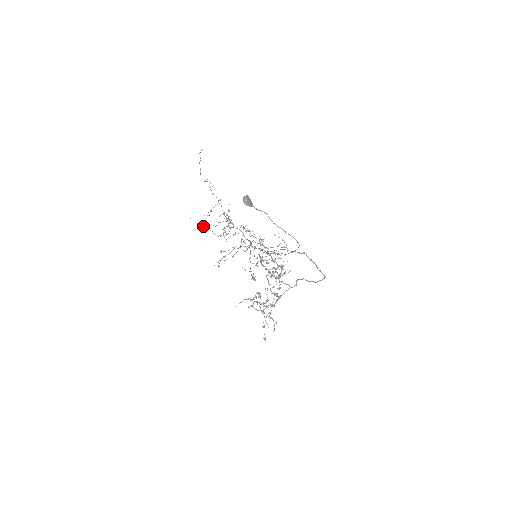
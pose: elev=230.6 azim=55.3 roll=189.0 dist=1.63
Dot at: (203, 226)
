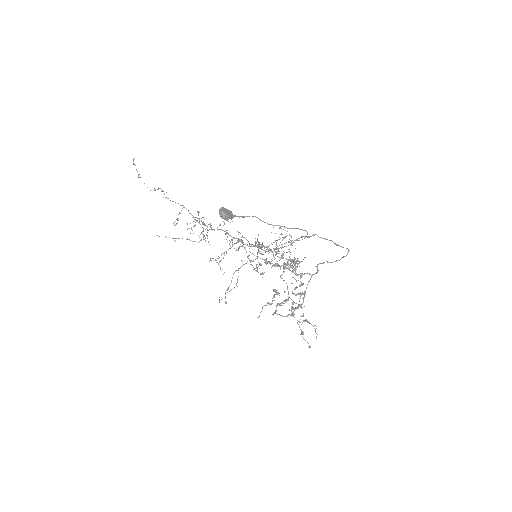
Dot at: (176, 238)
